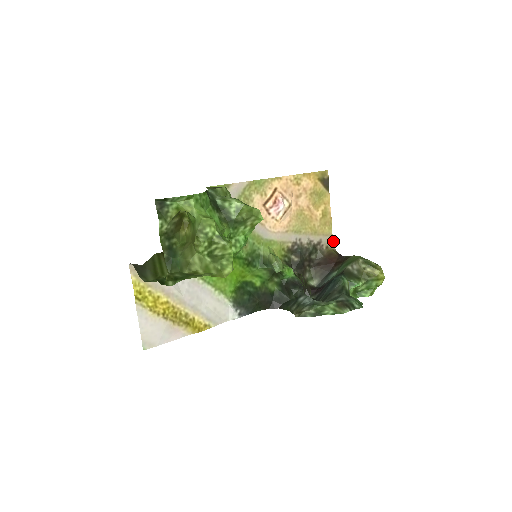
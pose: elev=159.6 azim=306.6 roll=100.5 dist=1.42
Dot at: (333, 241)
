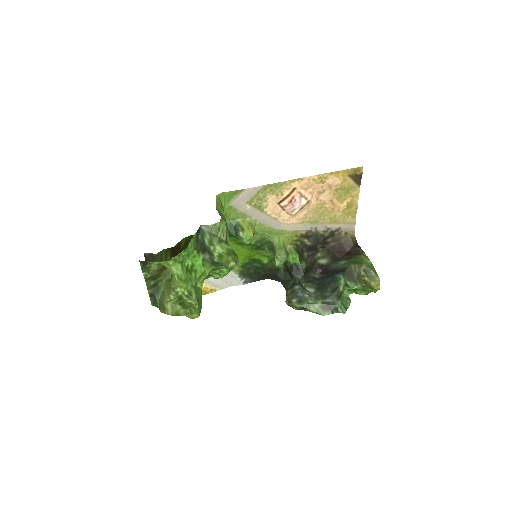
Dot at: (354, 228)
